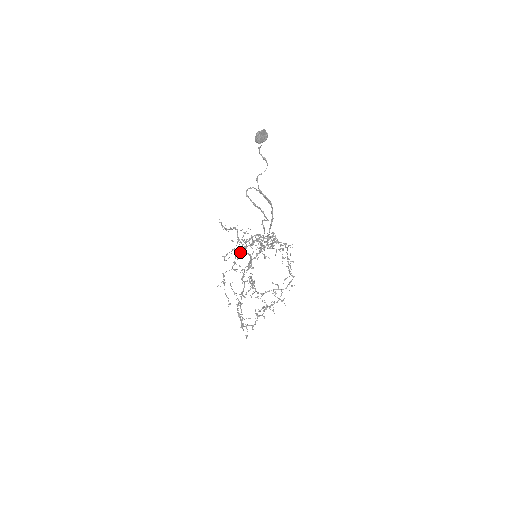
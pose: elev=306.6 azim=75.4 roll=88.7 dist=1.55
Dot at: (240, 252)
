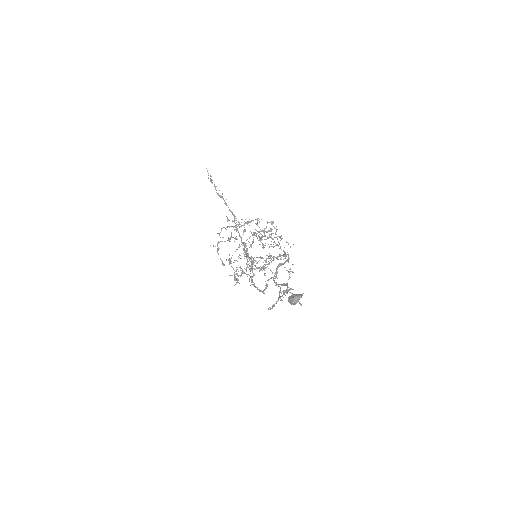
Dot at: occluded
